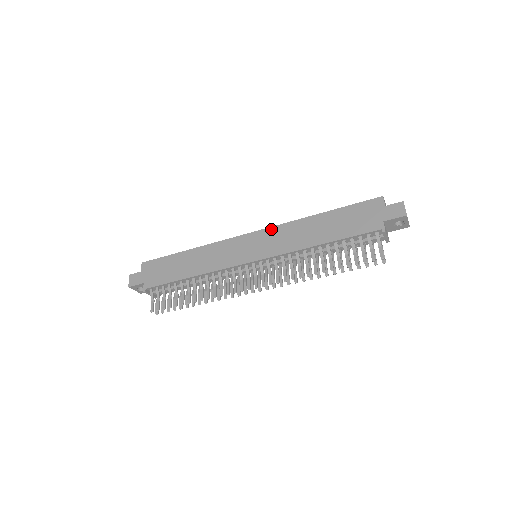
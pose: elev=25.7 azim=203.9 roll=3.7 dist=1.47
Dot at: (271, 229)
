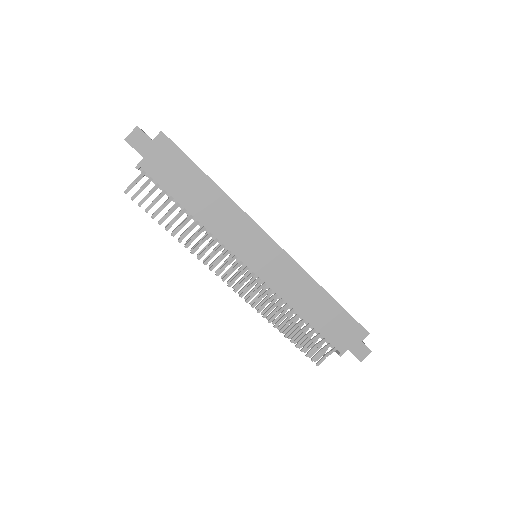
Dot at: (290, 260)
